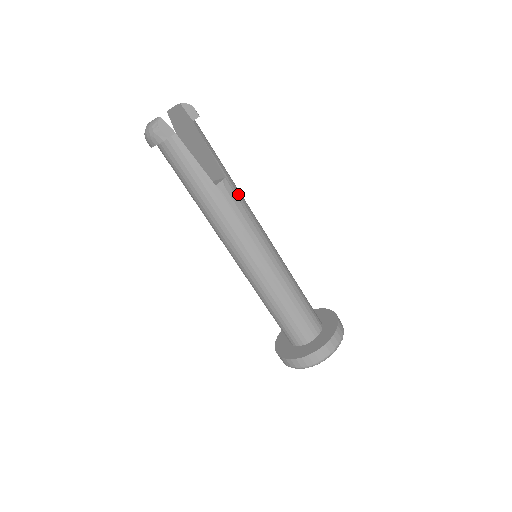
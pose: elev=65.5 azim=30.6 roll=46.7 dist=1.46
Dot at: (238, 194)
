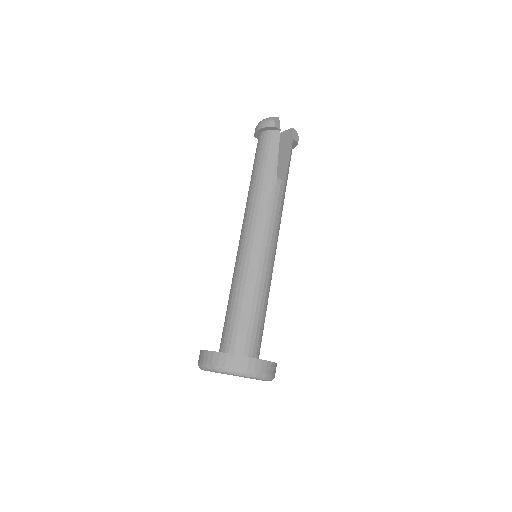
Dot at: (283, 200)
